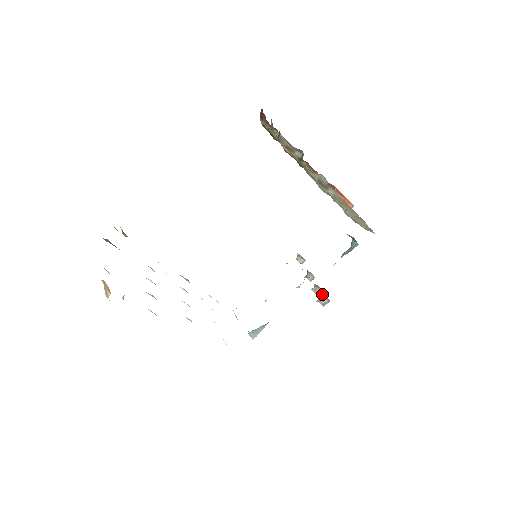
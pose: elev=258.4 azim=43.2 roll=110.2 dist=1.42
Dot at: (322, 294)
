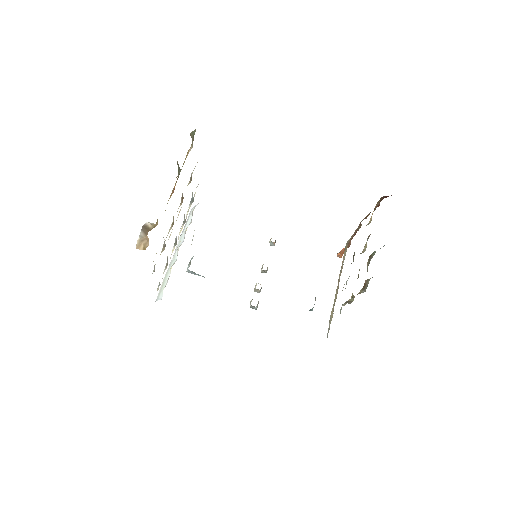
Dot at: occluded
